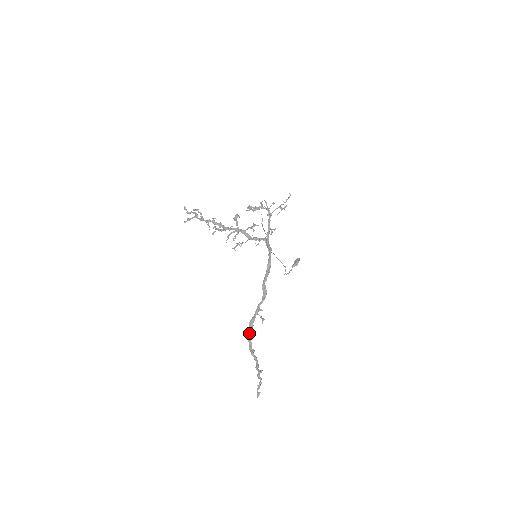
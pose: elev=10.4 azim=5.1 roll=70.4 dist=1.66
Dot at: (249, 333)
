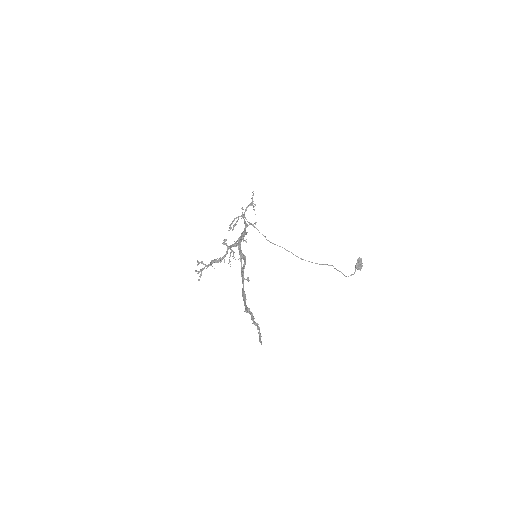
Dot at: (243, 300)
